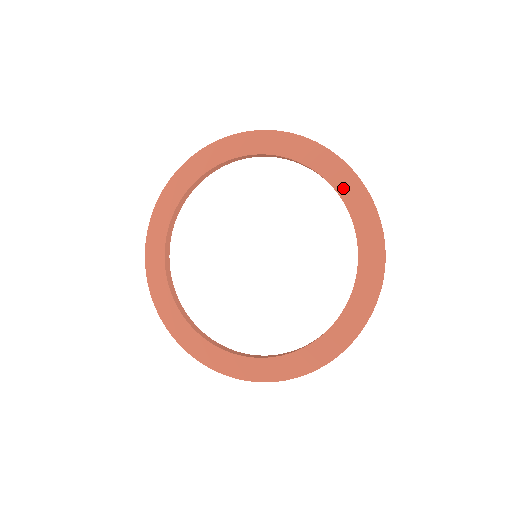
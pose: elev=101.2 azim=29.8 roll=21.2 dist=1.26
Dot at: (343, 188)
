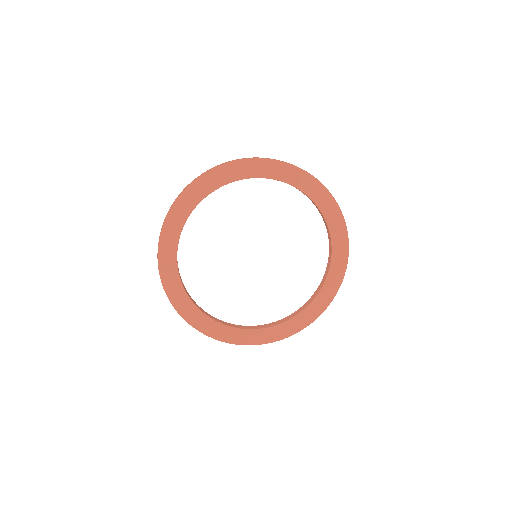
Dot at: (333, 226)
